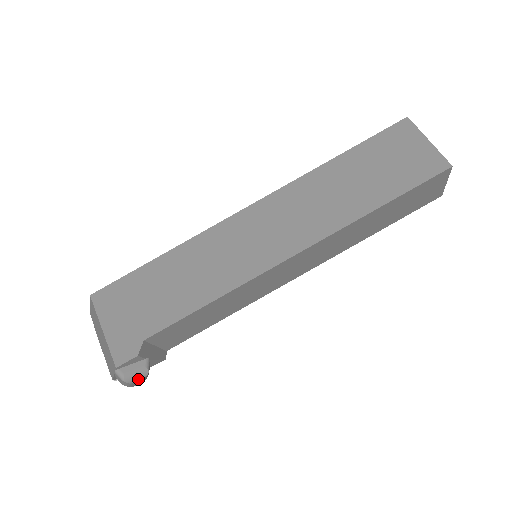
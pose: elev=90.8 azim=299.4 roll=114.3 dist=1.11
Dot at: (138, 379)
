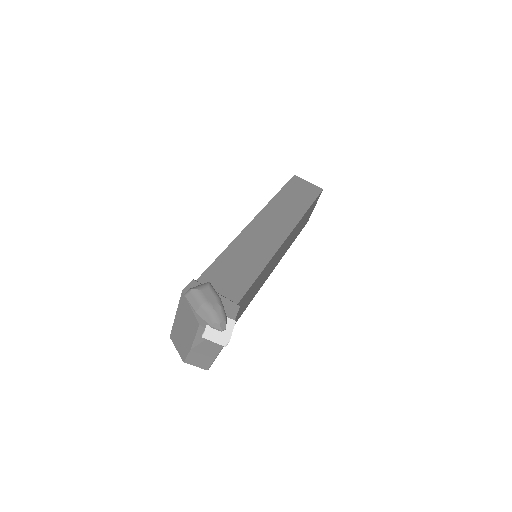
Dot at: (203, 287)
